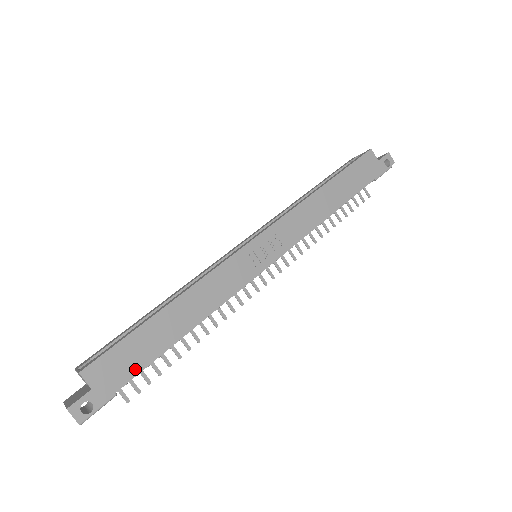
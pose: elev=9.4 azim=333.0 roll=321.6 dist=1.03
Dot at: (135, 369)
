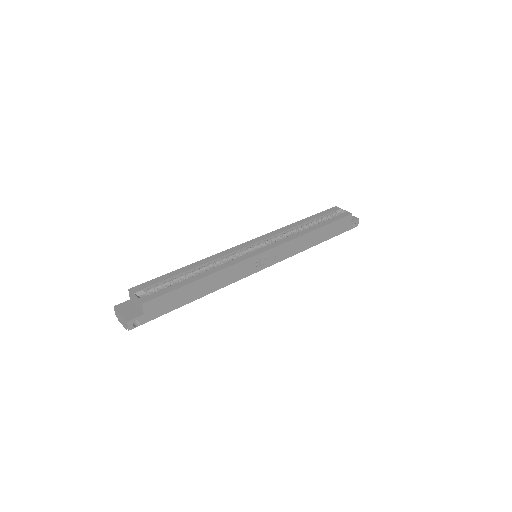
Dot at: (169, 309)
